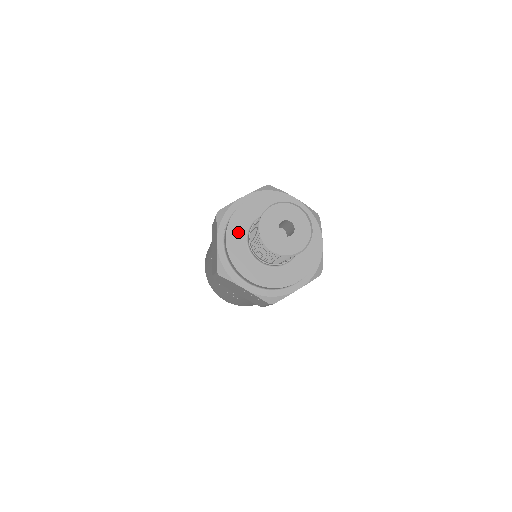
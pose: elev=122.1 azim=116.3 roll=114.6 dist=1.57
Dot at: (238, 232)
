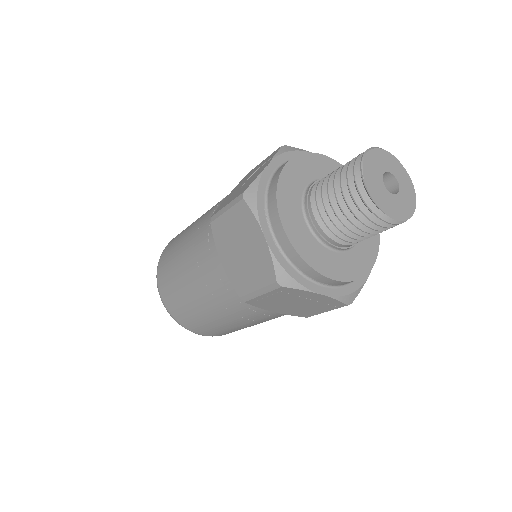
Dot at: (292, 214)
